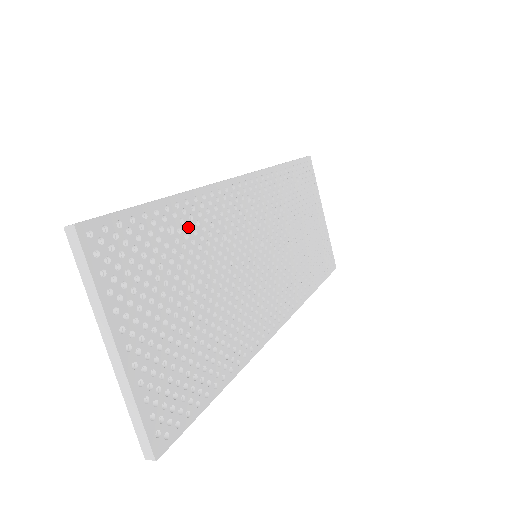
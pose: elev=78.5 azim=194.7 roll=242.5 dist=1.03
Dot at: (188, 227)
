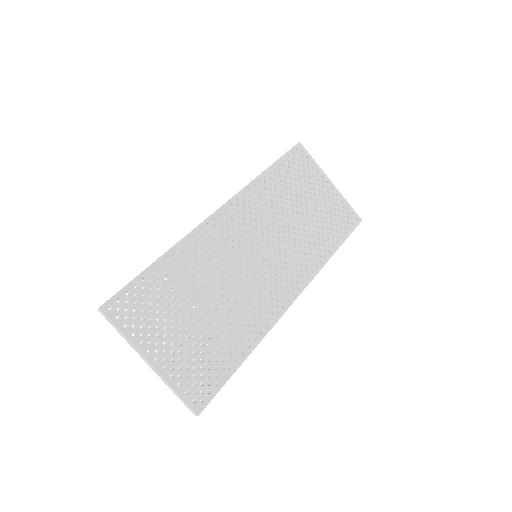
Dot at: (182, 268)
